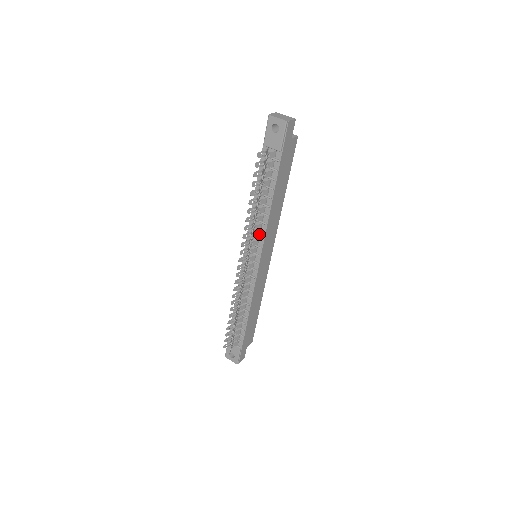
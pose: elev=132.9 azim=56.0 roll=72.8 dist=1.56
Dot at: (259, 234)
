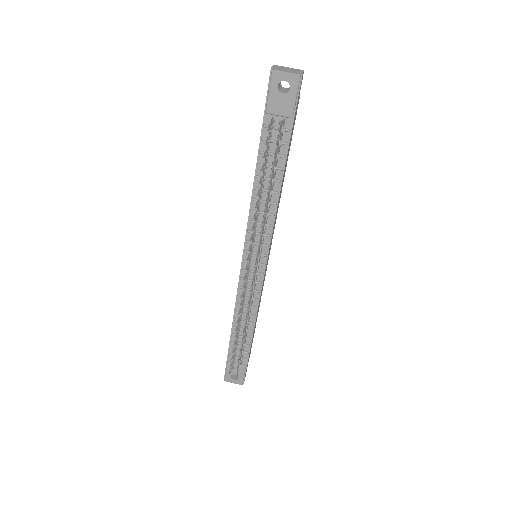
Dot at: (265, 229)
